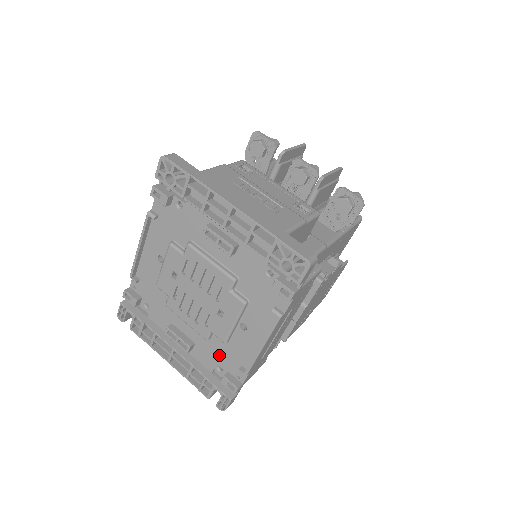
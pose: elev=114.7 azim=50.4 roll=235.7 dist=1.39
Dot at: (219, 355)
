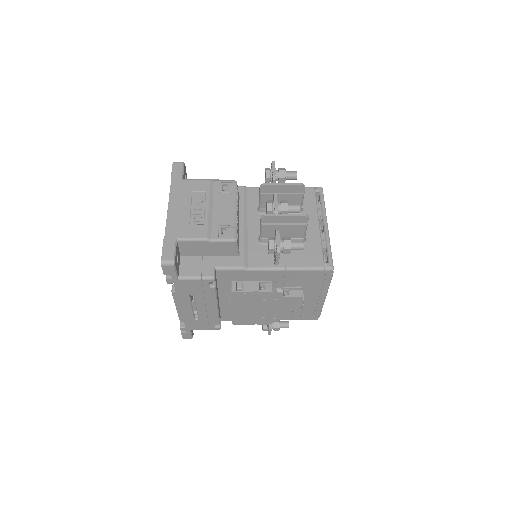
Dot at: occluded
